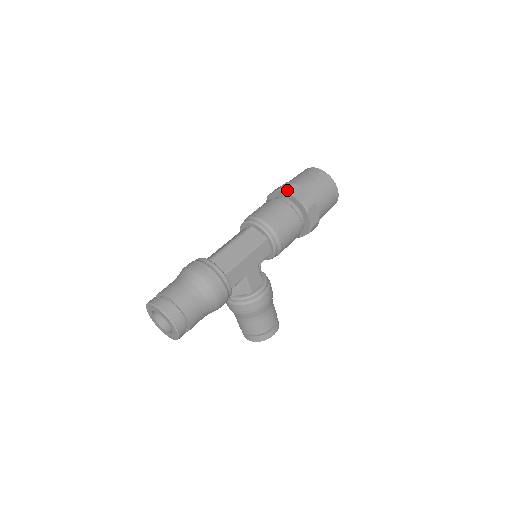
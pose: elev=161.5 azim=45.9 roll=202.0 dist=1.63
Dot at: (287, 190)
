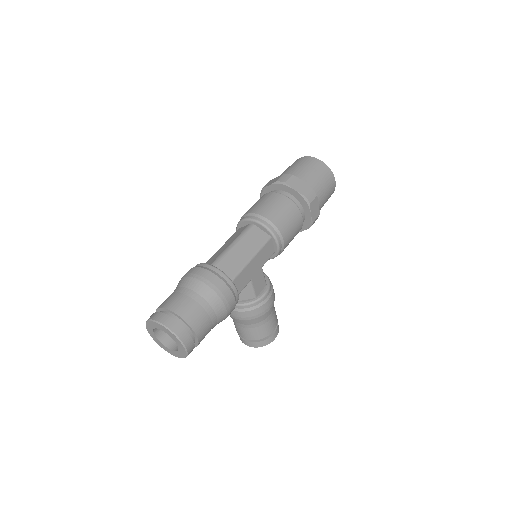
Dot at: (287, 183)
